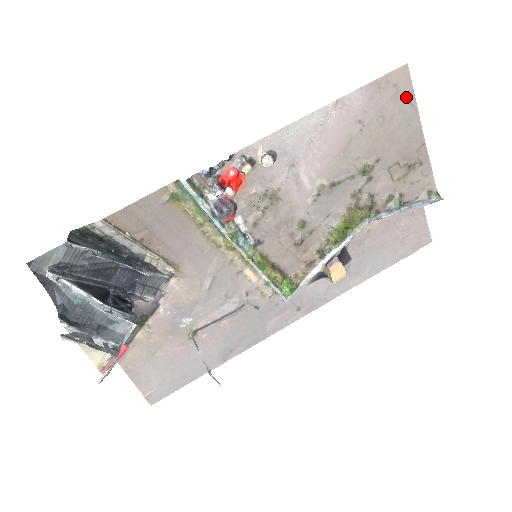
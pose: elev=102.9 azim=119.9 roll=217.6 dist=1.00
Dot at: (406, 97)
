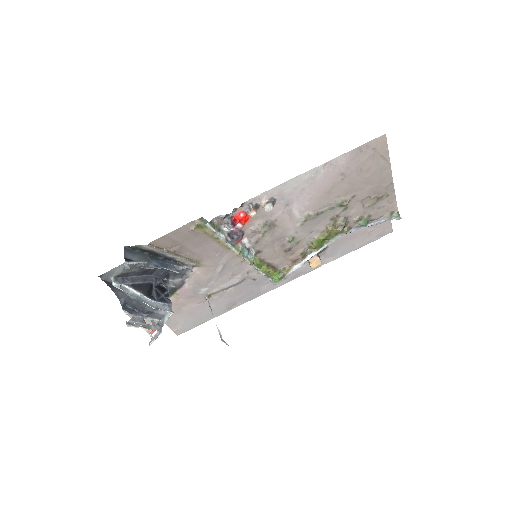
Dot at: (382, 155)
